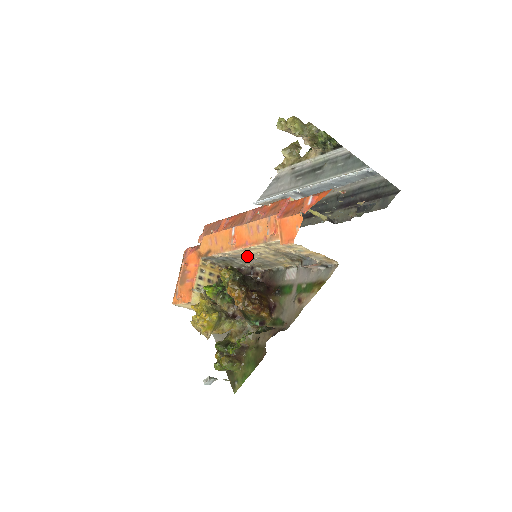
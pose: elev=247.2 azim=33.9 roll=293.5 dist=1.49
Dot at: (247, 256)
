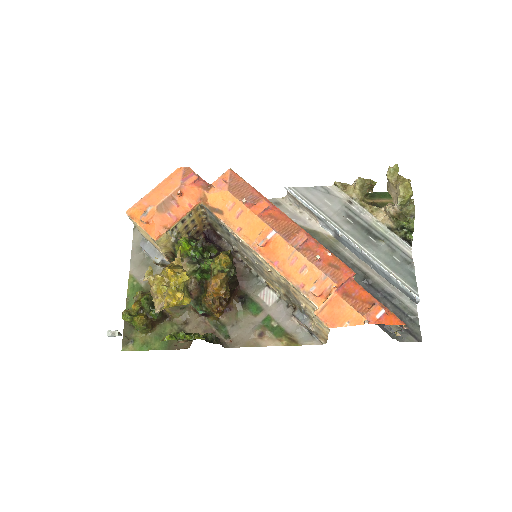
Dot at: (252, 254)
